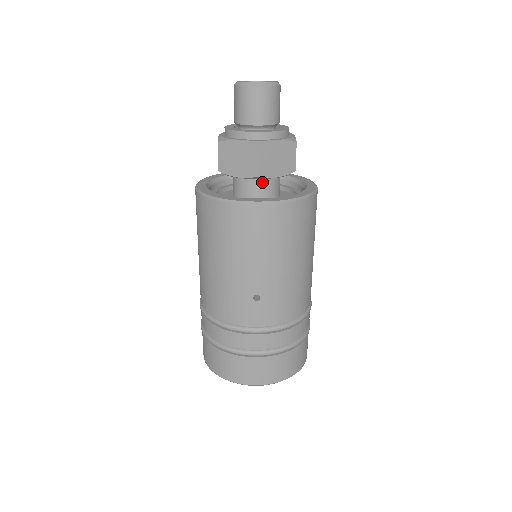
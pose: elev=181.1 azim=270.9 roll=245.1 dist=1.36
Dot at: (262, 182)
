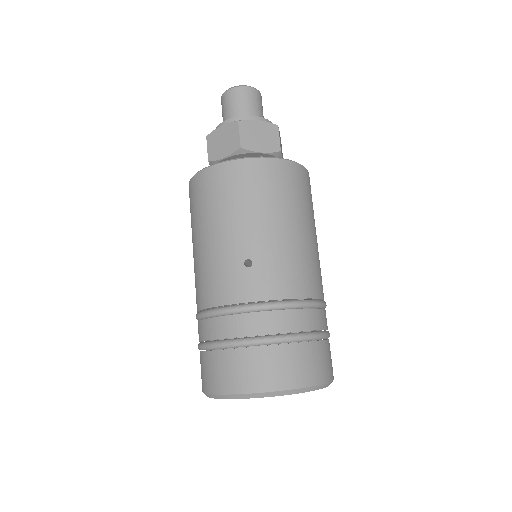
Dot at: occluded
